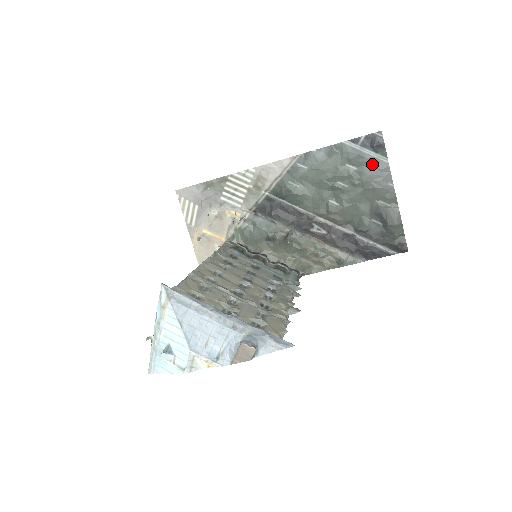
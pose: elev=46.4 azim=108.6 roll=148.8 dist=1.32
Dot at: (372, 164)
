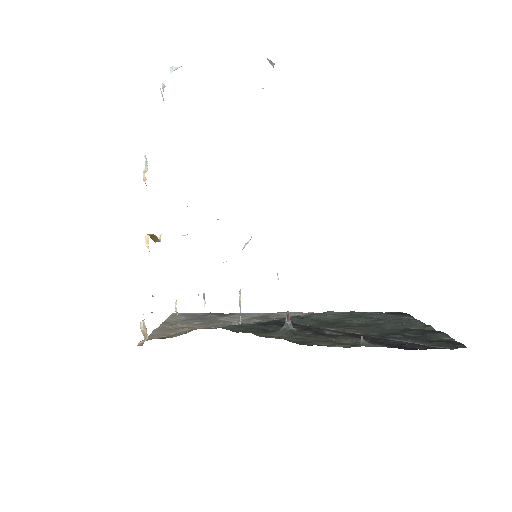
Dot at: (398, 318)
